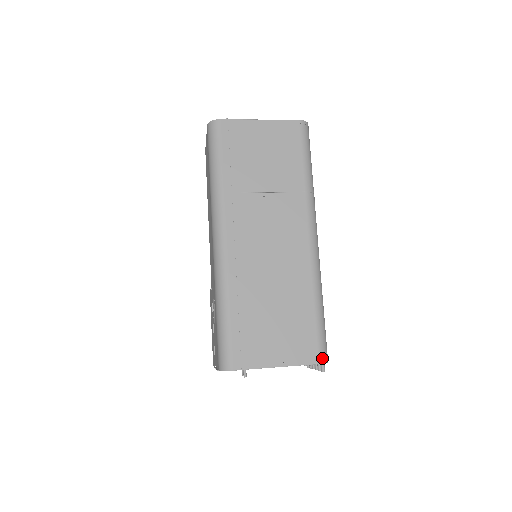
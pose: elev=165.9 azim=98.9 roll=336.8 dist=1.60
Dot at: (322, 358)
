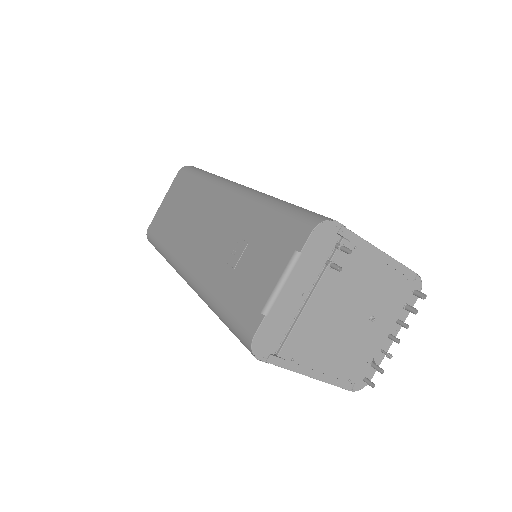
Dot at: occluded
